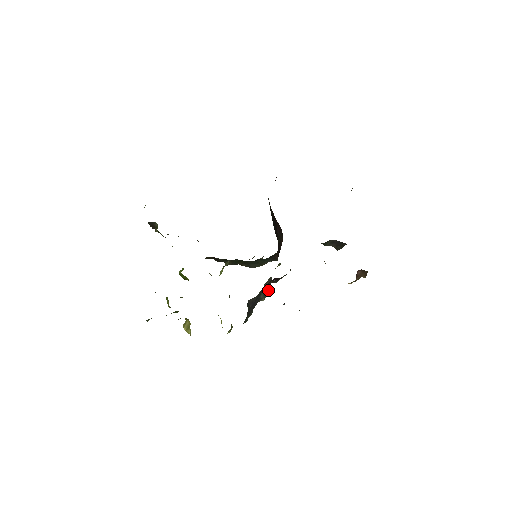
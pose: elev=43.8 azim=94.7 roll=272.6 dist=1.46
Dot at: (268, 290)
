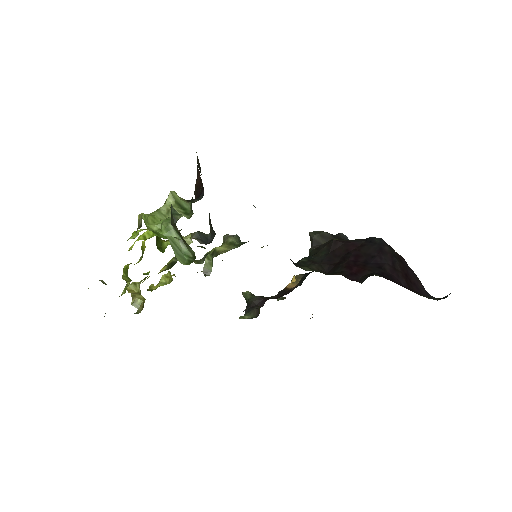
Dot at: occluded
